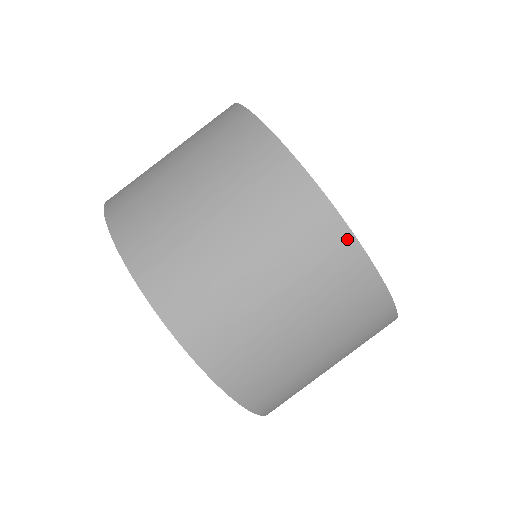
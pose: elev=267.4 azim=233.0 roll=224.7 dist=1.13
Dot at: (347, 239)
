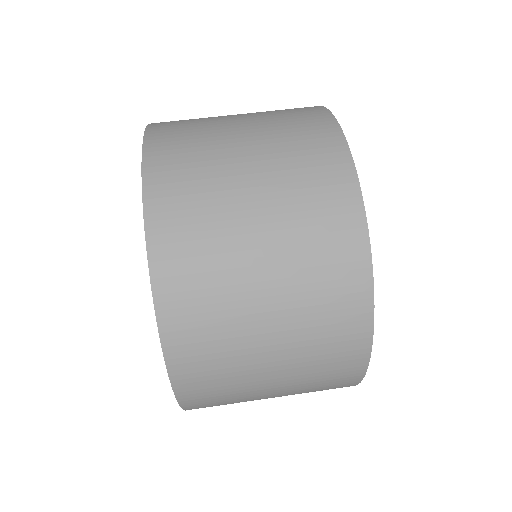
Dot at: (342, 150)
